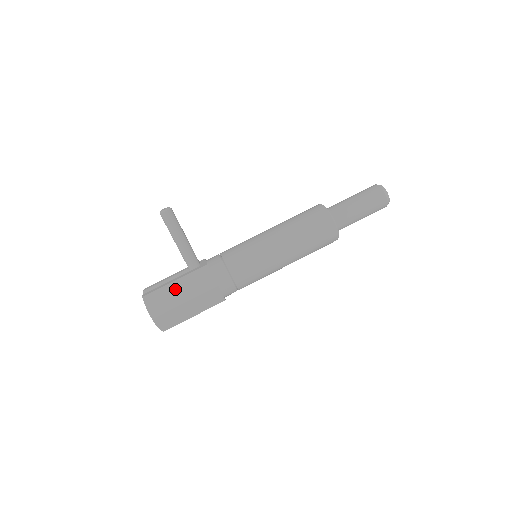
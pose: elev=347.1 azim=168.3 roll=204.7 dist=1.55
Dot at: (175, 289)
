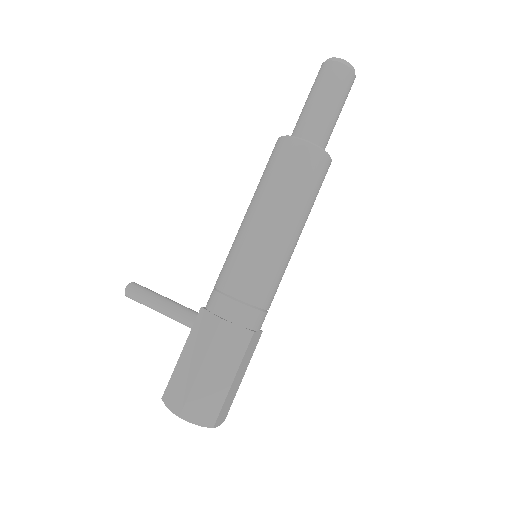
Dot at: (185, 362)
